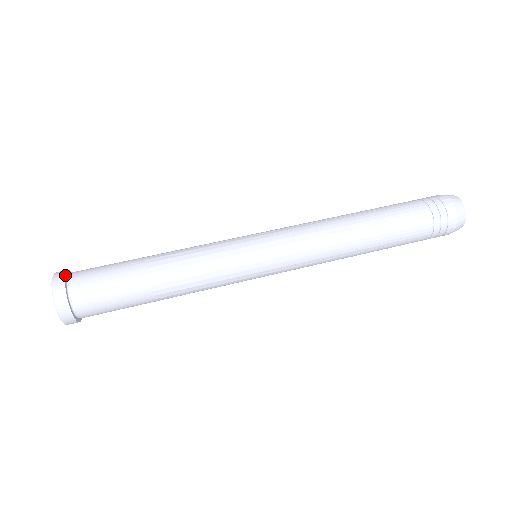
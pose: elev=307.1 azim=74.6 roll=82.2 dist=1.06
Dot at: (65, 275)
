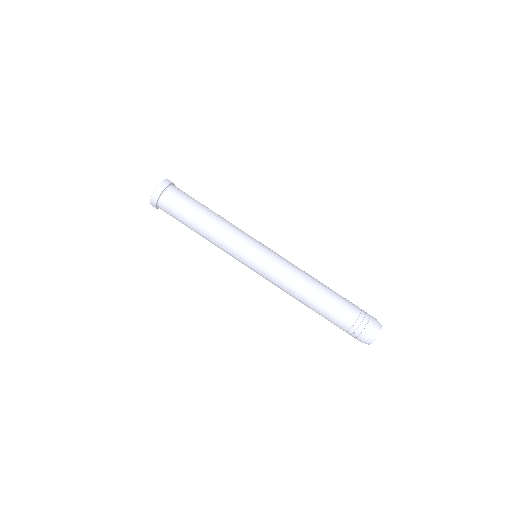
Dot at: (159, 197)
